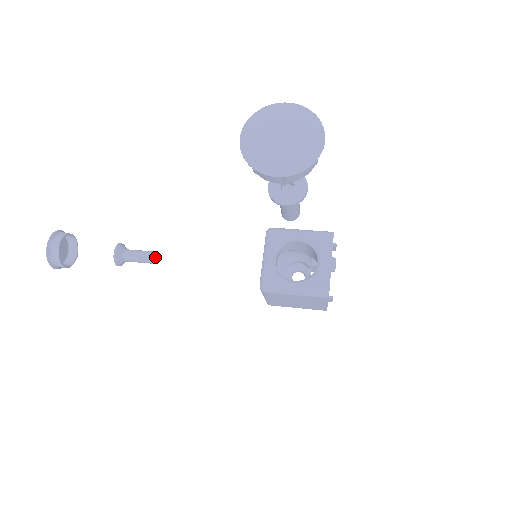
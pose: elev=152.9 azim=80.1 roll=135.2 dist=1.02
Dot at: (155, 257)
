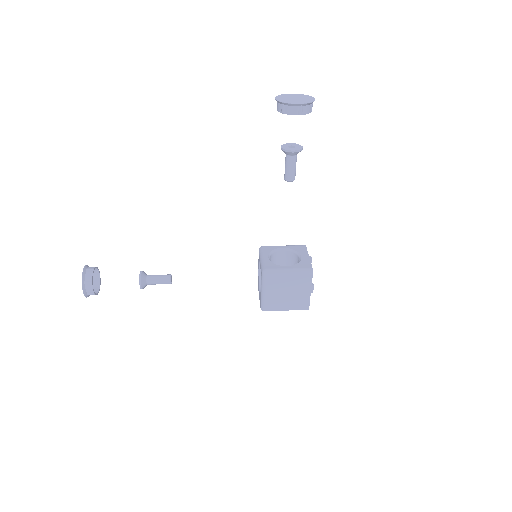
Dot at: occluded
